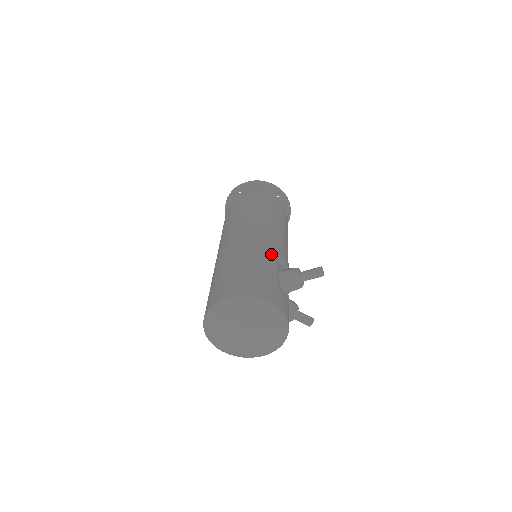
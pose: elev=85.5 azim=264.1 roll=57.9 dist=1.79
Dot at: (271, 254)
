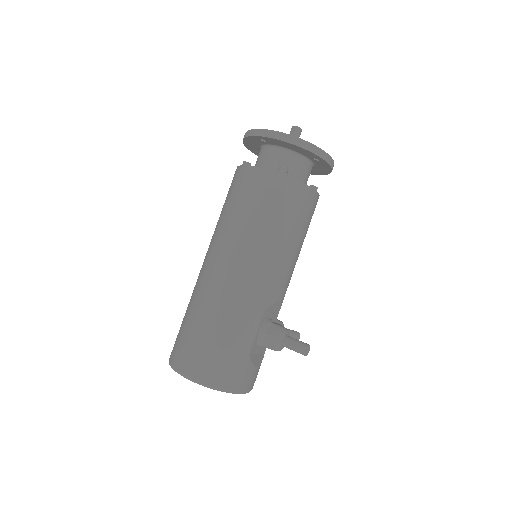
Dot at: (257, 309)
